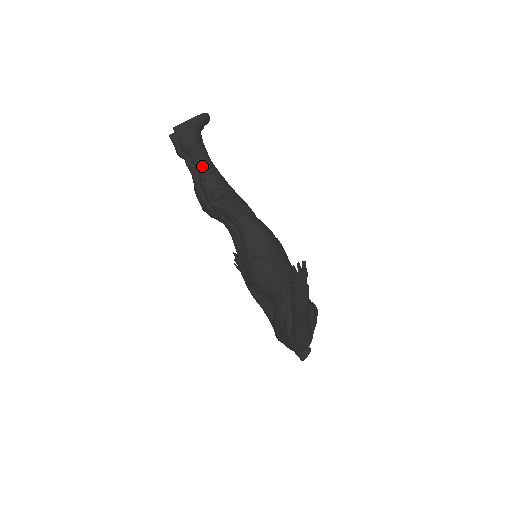
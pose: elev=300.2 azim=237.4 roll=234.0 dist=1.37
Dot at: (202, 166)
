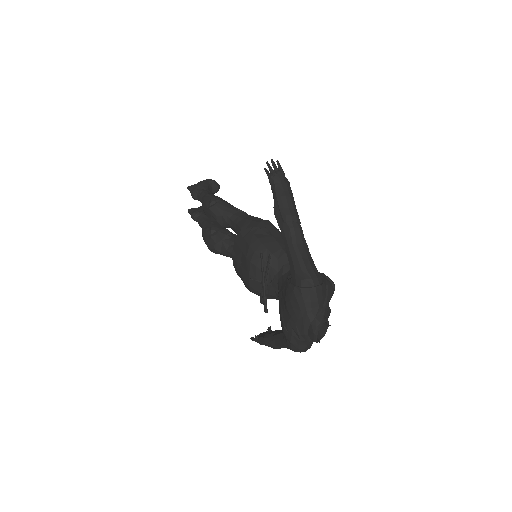
Dot at: (205, 195)
